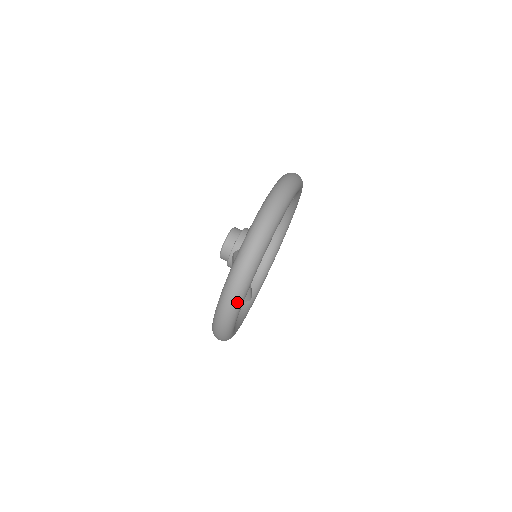
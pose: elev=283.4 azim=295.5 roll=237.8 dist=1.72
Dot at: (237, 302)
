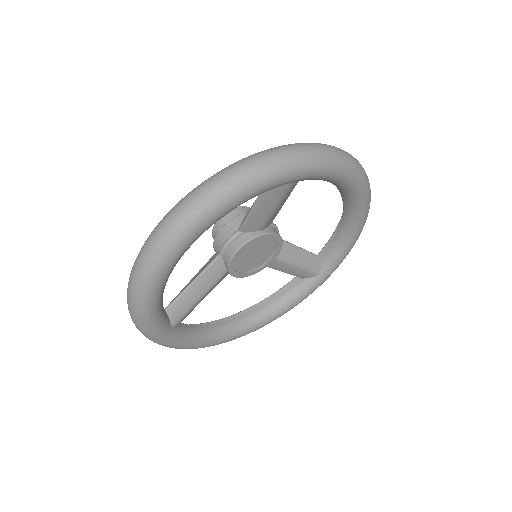
Dot at: (281, 164)
